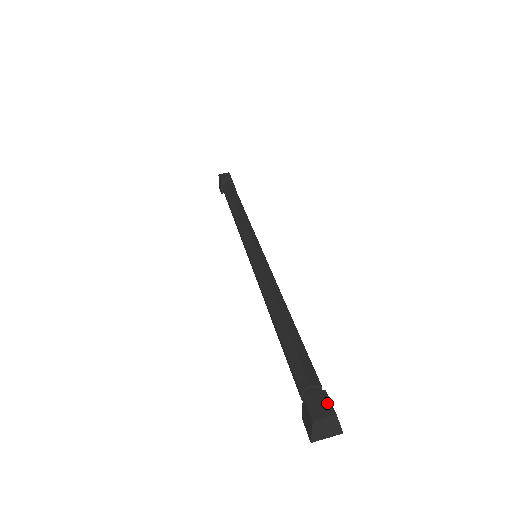
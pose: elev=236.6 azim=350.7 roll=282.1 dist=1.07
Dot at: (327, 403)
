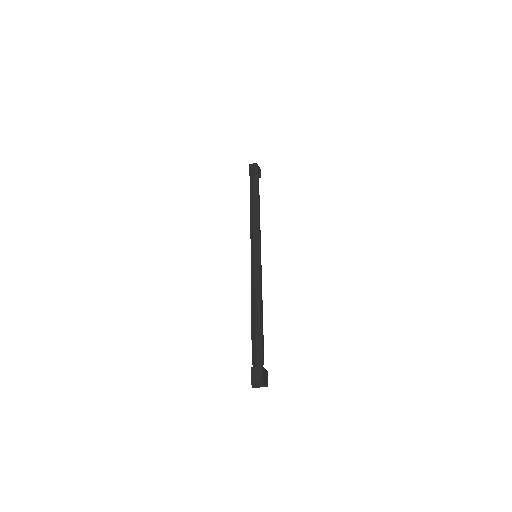
Dot at: (260, 374)
